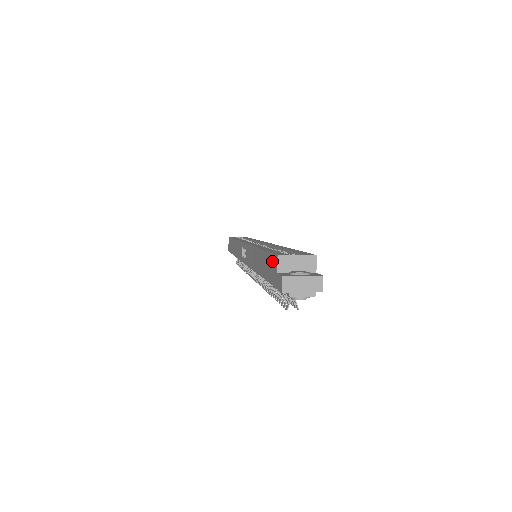
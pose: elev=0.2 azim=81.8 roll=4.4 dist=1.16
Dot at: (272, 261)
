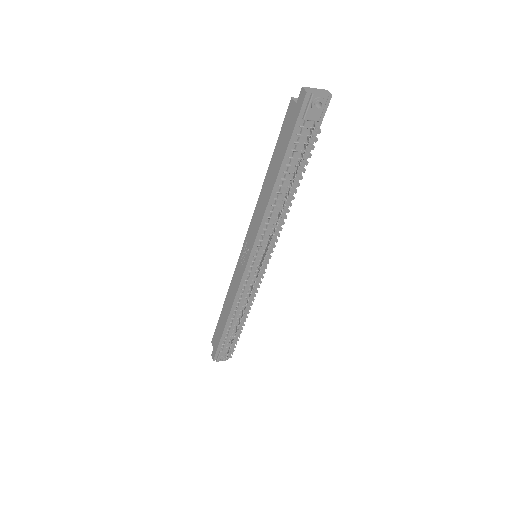
Dot at: (287, 118)
